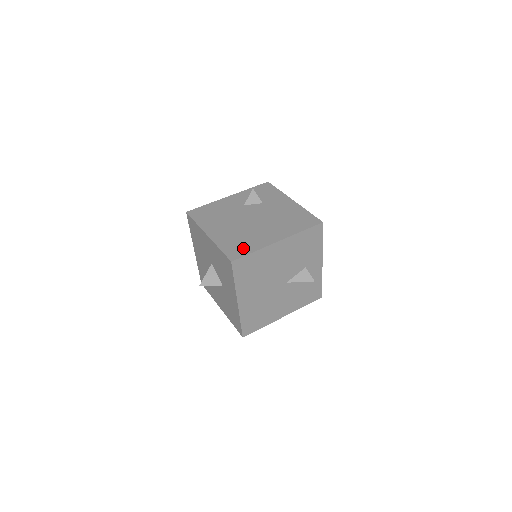
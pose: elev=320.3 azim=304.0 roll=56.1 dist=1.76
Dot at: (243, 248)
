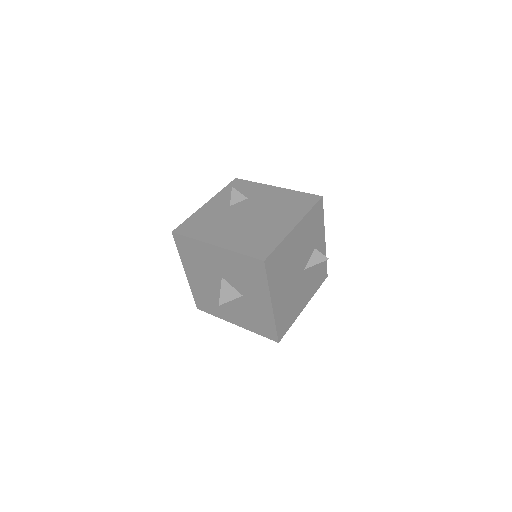
Dot at: (265, 244)
